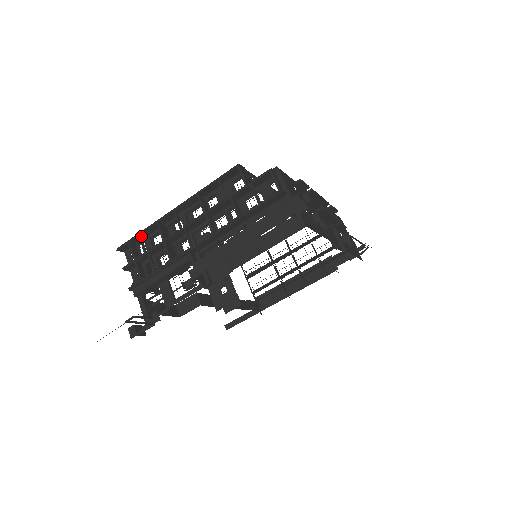
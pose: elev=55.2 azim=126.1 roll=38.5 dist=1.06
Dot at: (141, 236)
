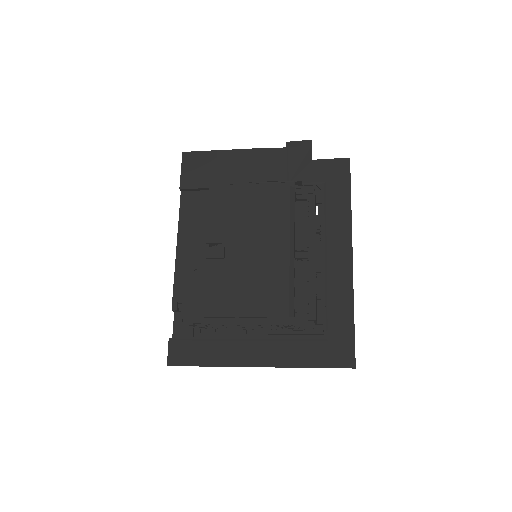
Dot at: (203, 323)
